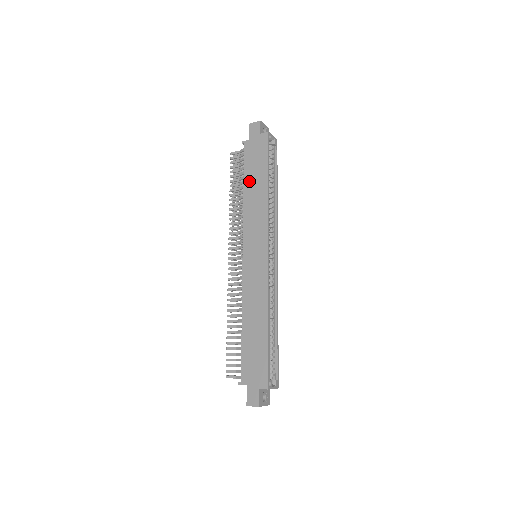
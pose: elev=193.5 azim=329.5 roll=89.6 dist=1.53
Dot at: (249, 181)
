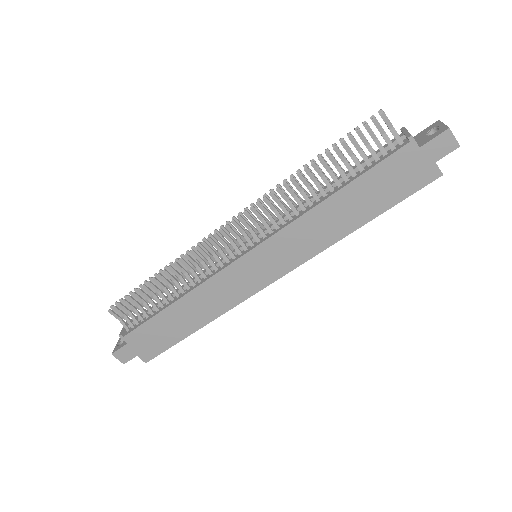
Dot at: (351, 195)
